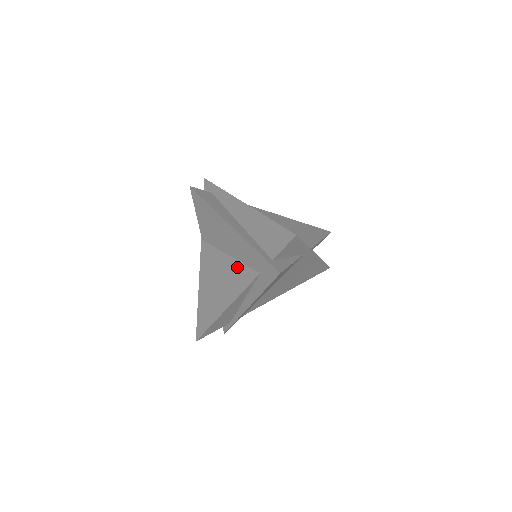
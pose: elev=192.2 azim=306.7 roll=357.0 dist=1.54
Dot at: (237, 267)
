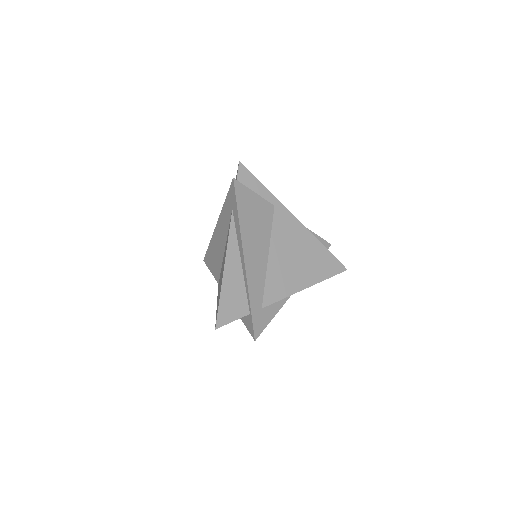
Dot at: occluded
